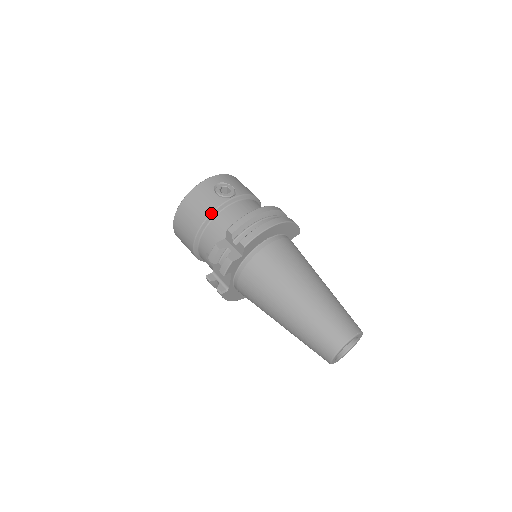
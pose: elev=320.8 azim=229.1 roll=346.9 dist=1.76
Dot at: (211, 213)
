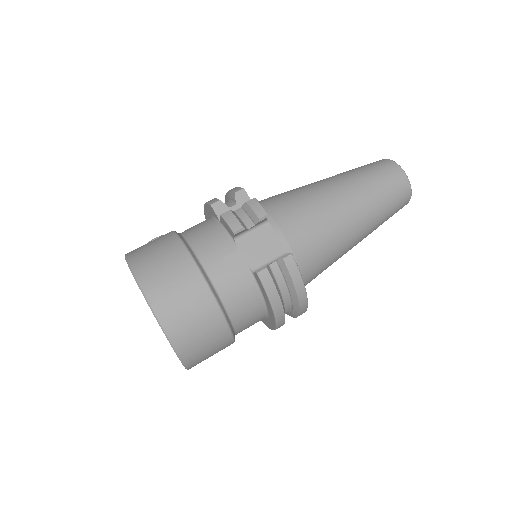
Dot at: (176, 234)
